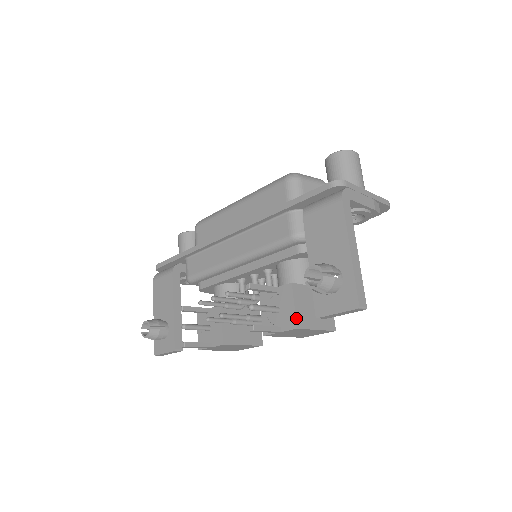
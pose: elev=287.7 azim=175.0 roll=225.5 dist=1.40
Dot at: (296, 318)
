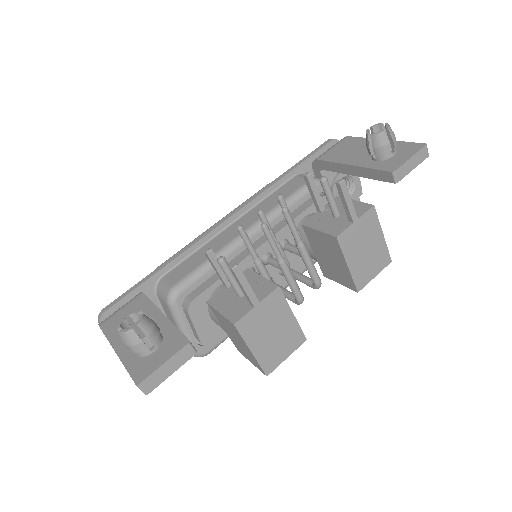
Dot at: (365, 203)
